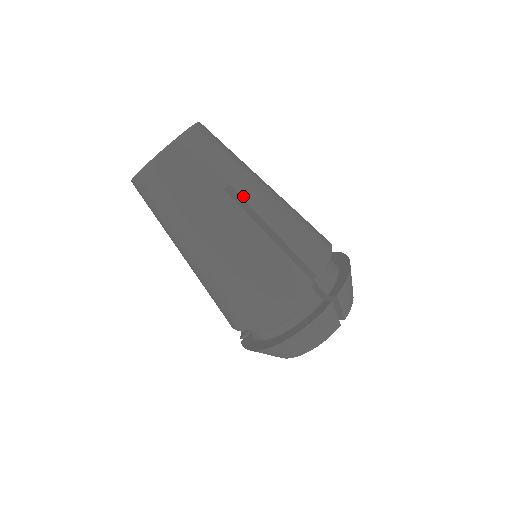
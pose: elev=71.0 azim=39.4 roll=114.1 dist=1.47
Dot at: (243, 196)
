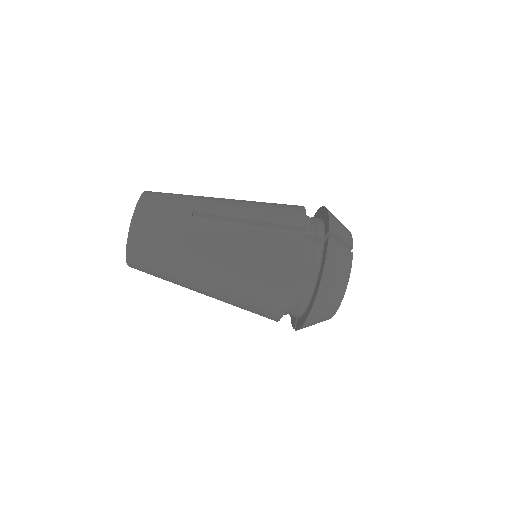
Dot at: (209, 212)
